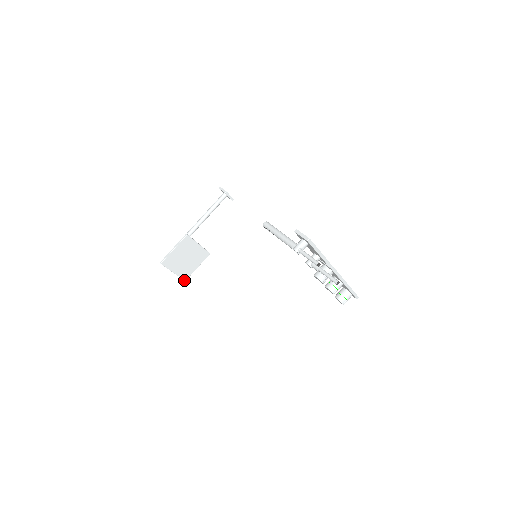
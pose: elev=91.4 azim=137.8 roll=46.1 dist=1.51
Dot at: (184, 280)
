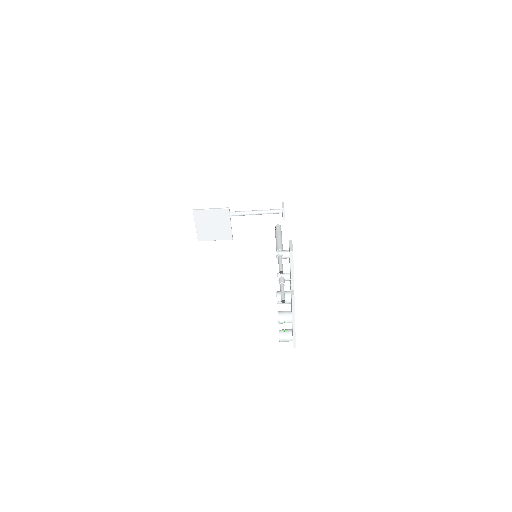
Dot at: (198, 240)
